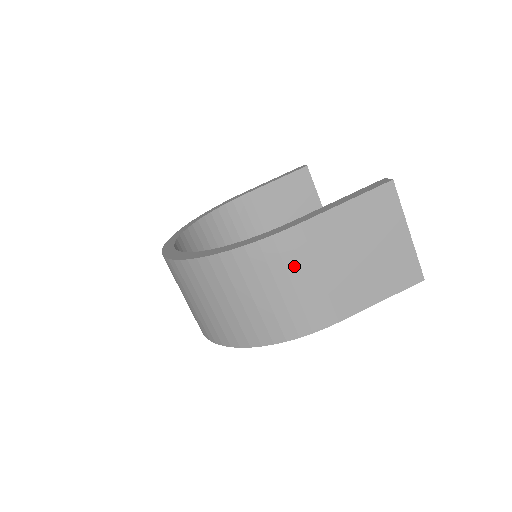
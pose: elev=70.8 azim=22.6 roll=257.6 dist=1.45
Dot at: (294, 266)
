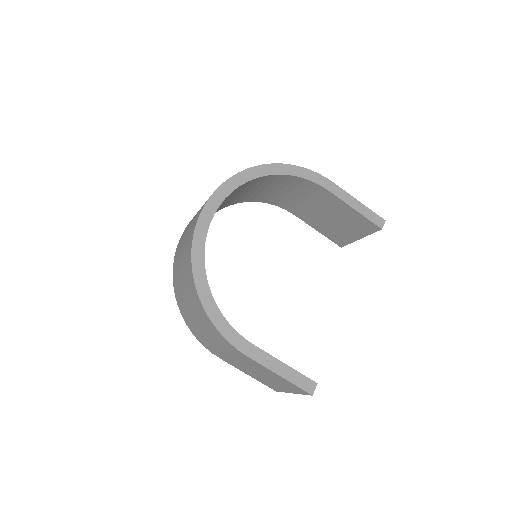
Dot at: (225, 348)
